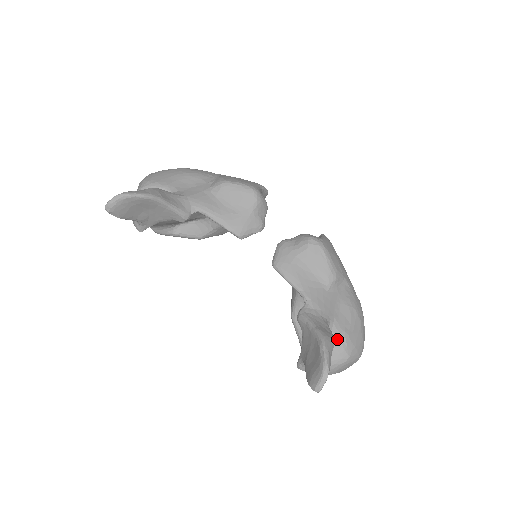
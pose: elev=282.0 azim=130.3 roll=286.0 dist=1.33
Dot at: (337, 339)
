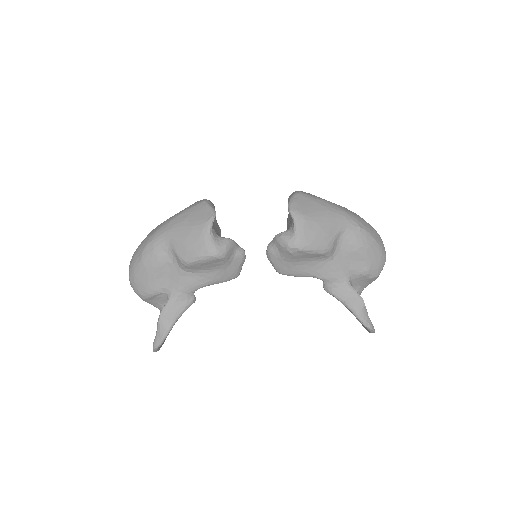
Dot at: (362, 278)
